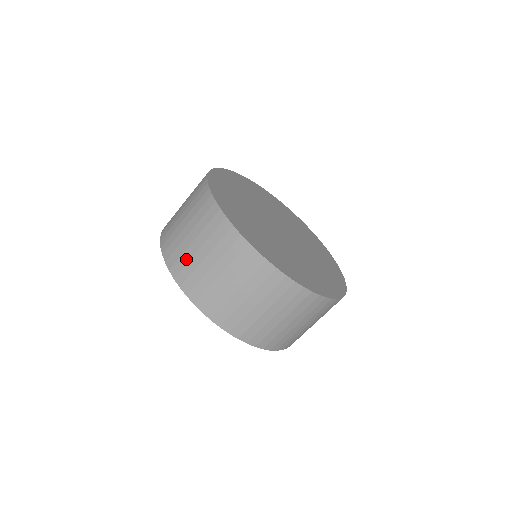
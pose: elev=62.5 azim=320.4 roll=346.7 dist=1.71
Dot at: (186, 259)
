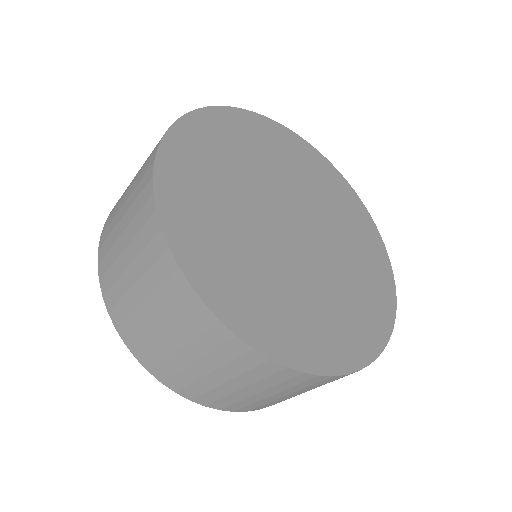
Dot at: (120, 291)
